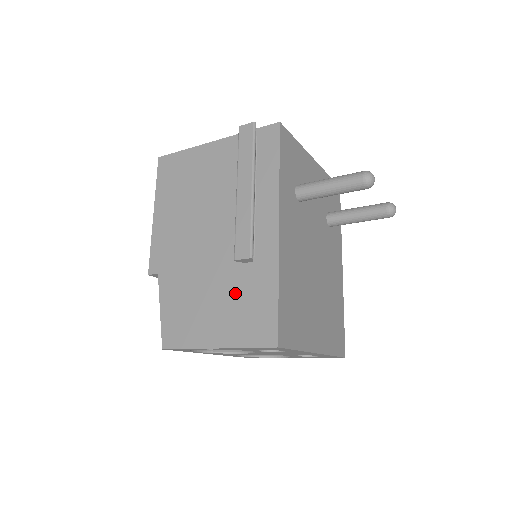
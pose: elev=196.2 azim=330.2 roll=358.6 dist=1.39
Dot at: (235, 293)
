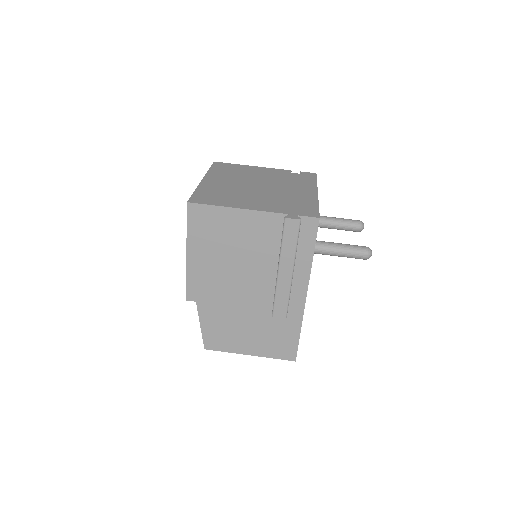
Dot at: (267, 328)
